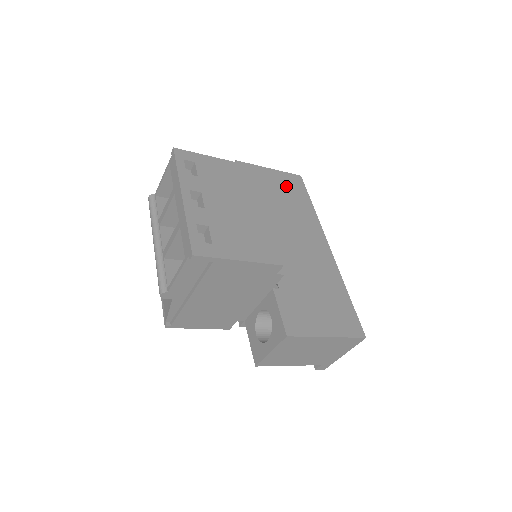
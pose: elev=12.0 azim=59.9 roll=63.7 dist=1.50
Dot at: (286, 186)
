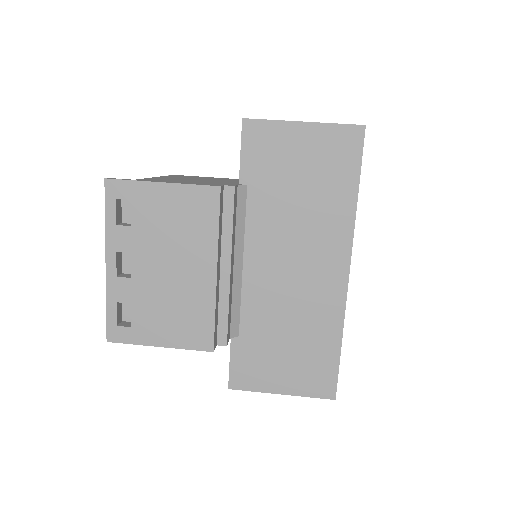
Dot at: (321, 159)
